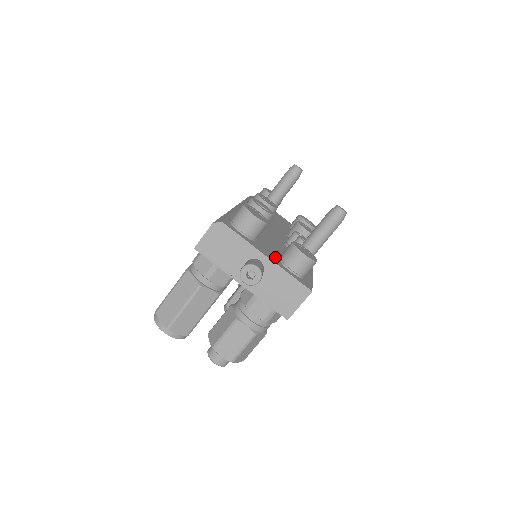
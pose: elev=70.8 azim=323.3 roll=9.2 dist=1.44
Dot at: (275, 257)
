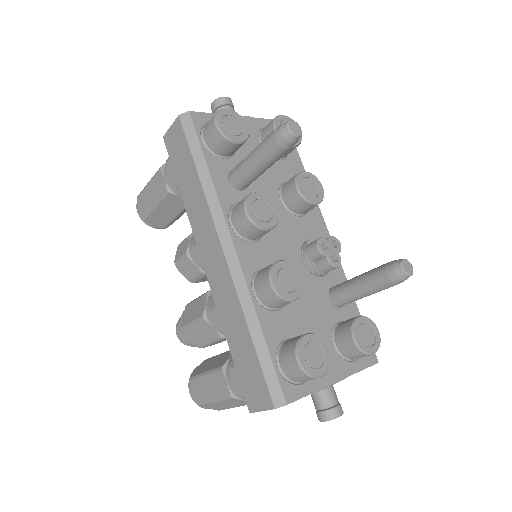
Dot at: (336, 358)
